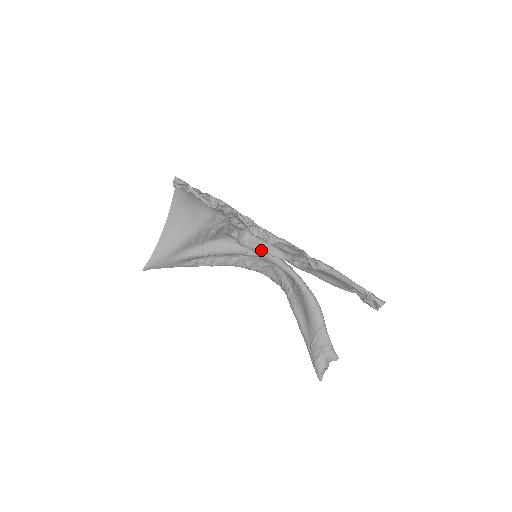
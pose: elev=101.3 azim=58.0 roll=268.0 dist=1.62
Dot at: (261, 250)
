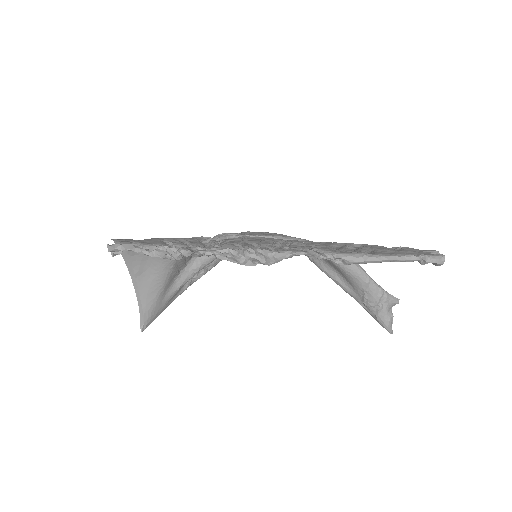
Dot at: occluded
